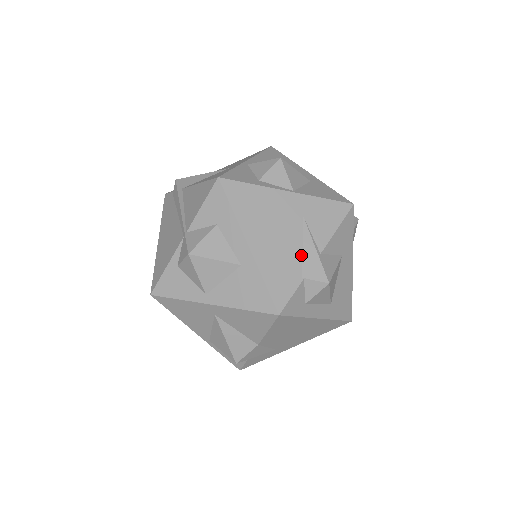
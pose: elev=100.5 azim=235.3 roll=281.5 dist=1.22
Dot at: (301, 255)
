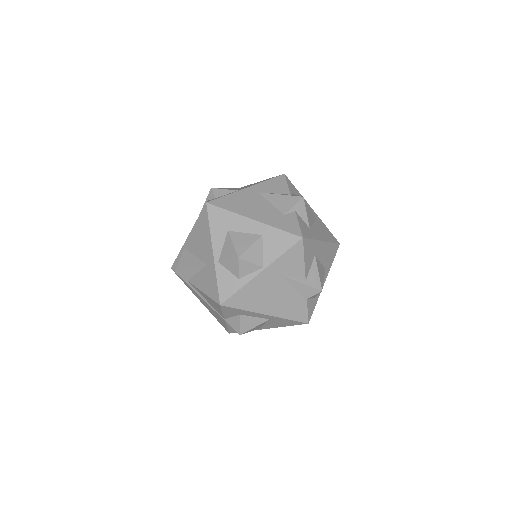
Dot at: (296, 292)
